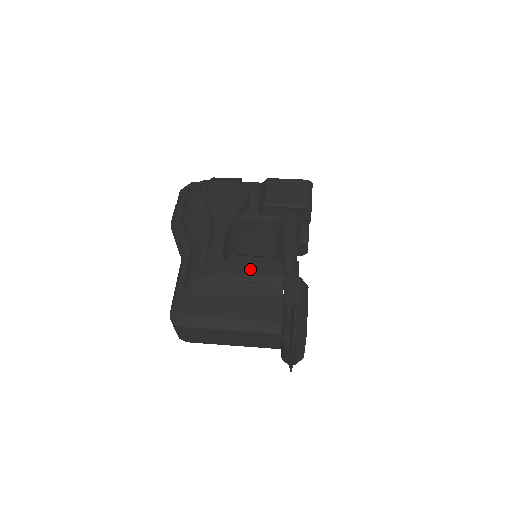
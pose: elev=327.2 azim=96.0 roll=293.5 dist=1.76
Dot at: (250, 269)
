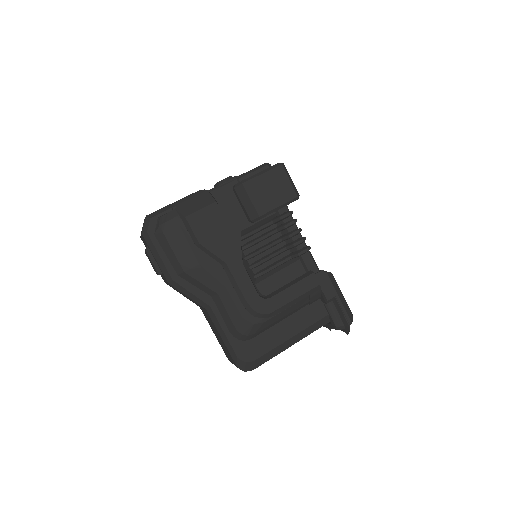
Dot at: (290, 294)
